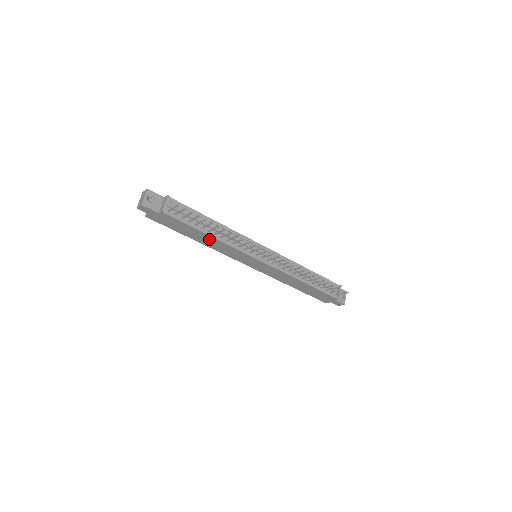
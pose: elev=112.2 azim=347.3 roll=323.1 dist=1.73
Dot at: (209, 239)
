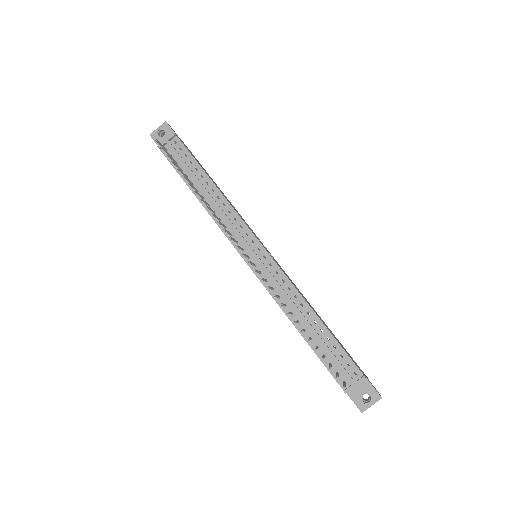
Dot at: occluded
